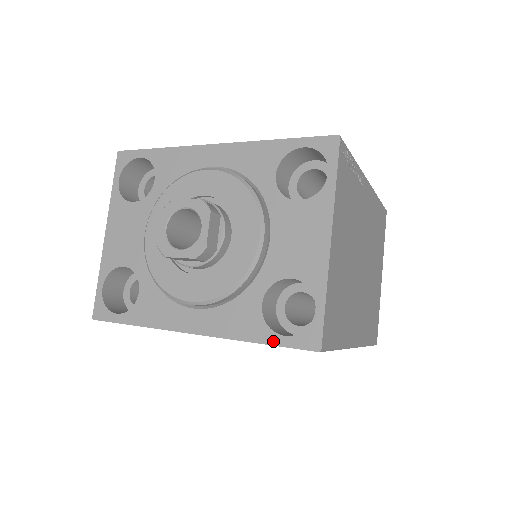
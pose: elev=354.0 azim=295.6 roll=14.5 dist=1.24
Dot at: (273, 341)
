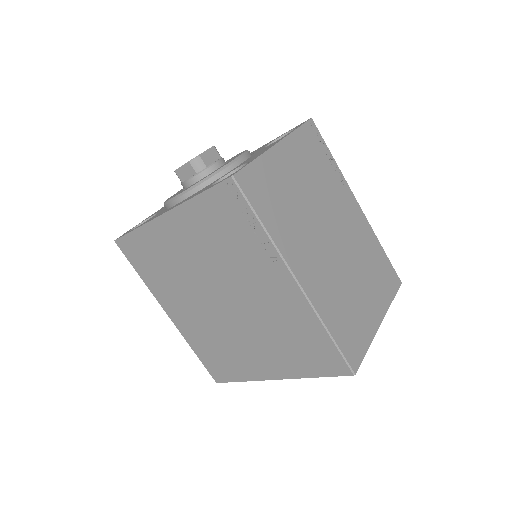
Dot at: (207, 189)
